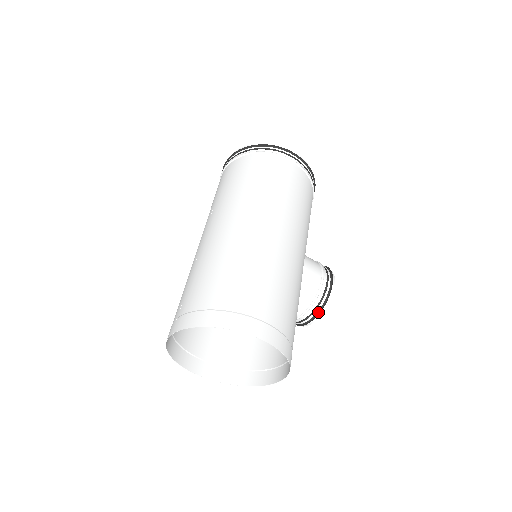
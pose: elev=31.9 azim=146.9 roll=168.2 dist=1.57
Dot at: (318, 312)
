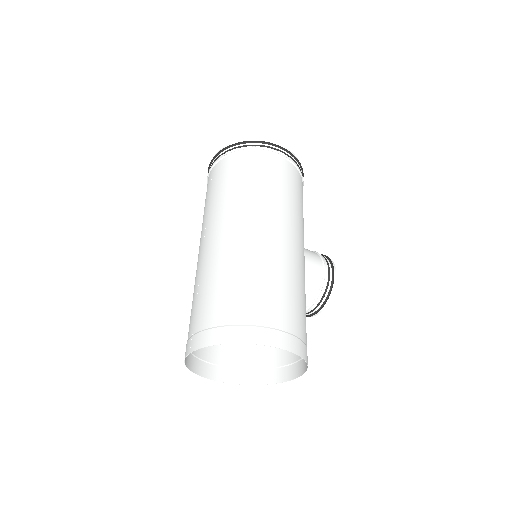
Dot at: (324, 303)
